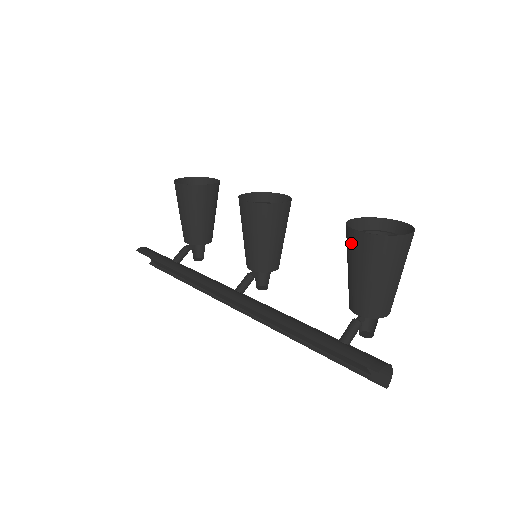
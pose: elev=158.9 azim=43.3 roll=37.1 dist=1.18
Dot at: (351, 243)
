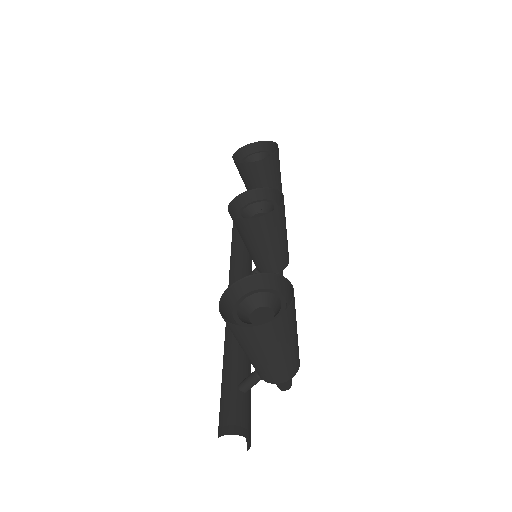
Dot at: (229, 307)
